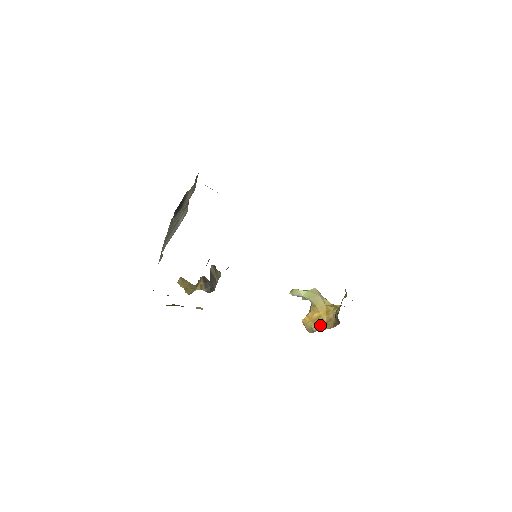
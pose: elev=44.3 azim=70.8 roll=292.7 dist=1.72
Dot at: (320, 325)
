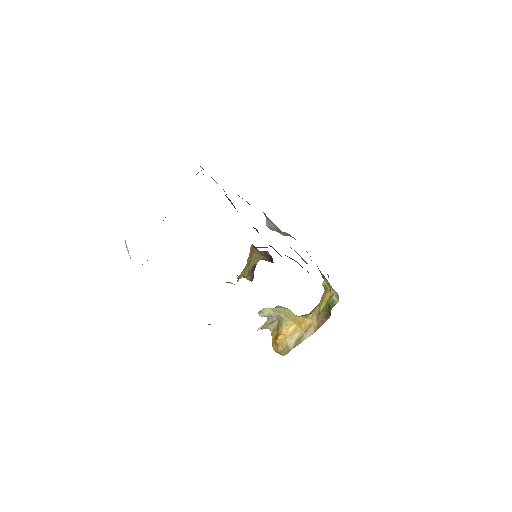
Dot at: (299, 337)
